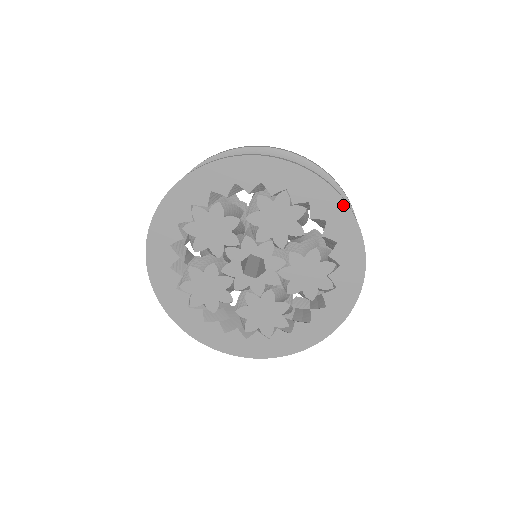
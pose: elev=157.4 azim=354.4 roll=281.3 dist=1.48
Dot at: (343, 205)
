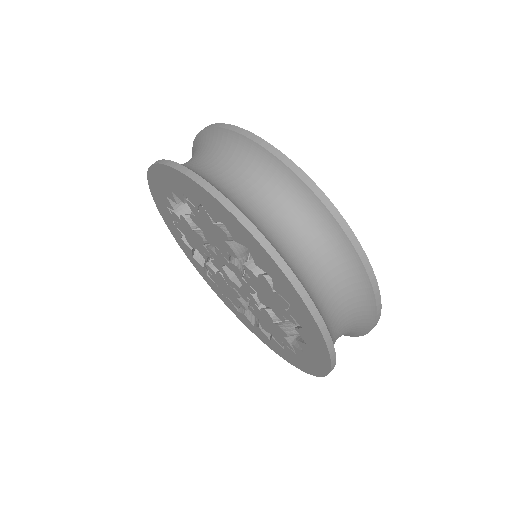
Dot at: (327, 361)
